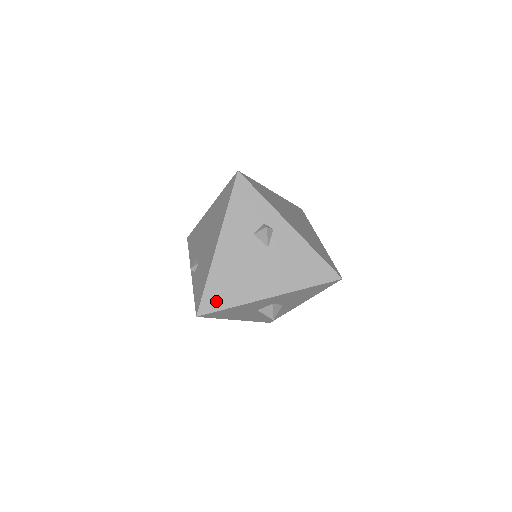
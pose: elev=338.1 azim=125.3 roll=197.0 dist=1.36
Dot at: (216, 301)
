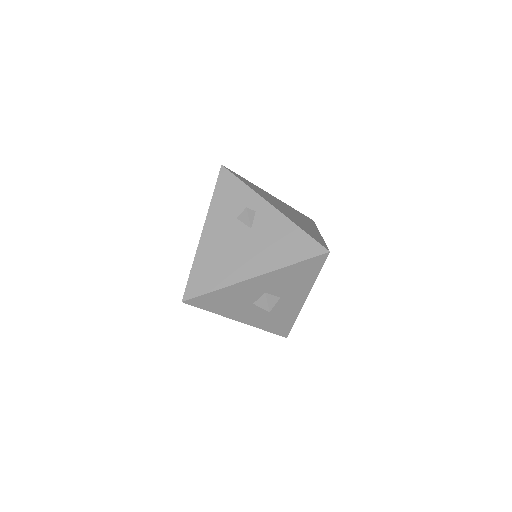
Dot at: (201, 285)
